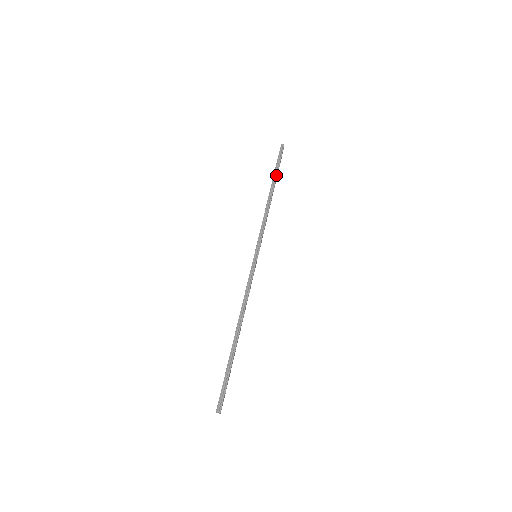
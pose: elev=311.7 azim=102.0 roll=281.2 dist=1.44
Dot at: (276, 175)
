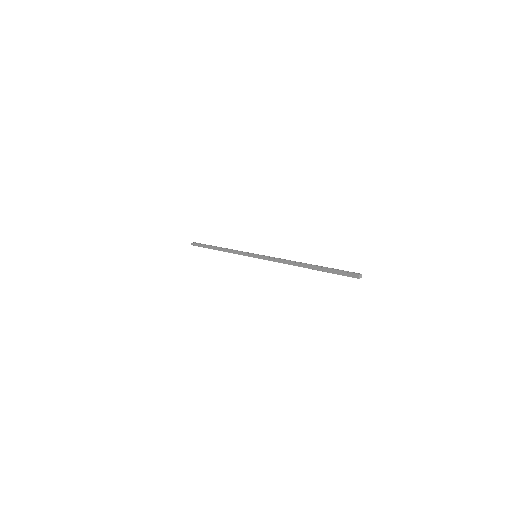
Dot at: (210, 245)
